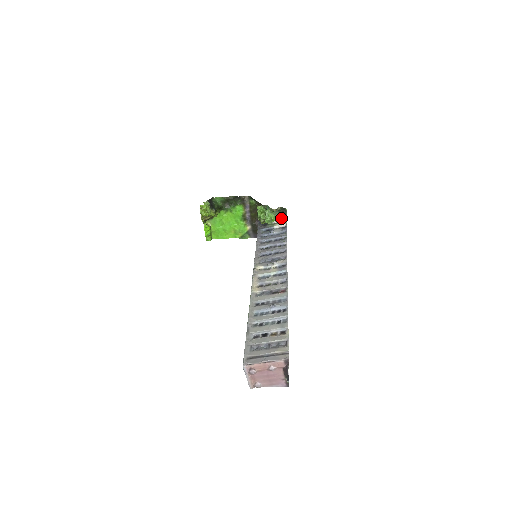
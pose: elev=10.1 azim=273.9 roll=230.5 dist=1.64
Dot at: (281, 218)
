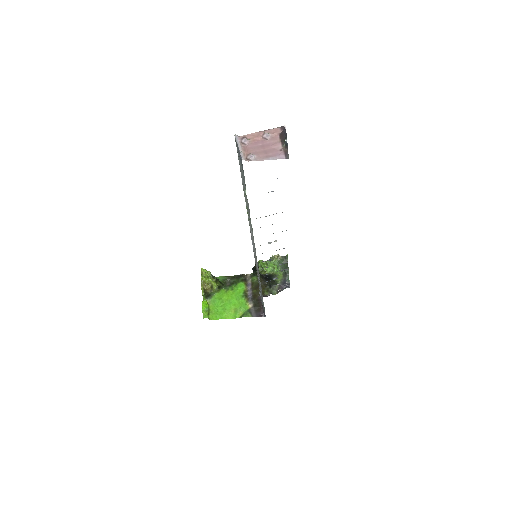
Dot at: (284, 288)
